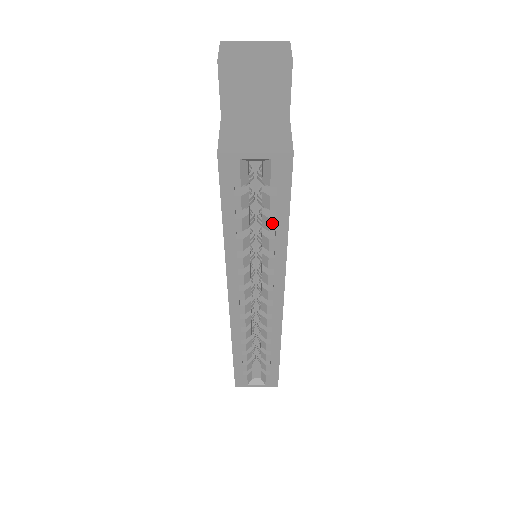
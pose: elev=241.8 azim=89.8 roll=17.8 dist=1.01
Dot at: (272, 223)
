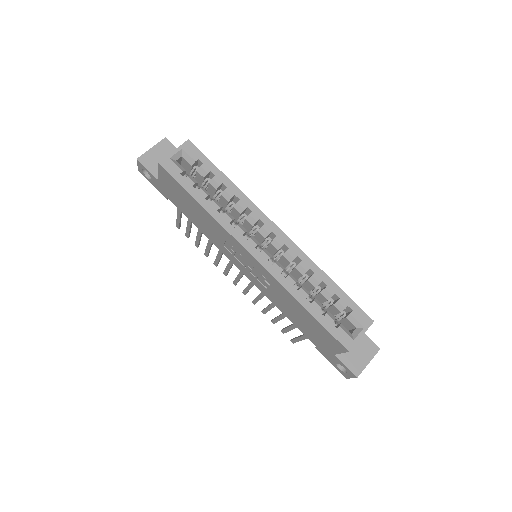
Dot at: (216, 180)
